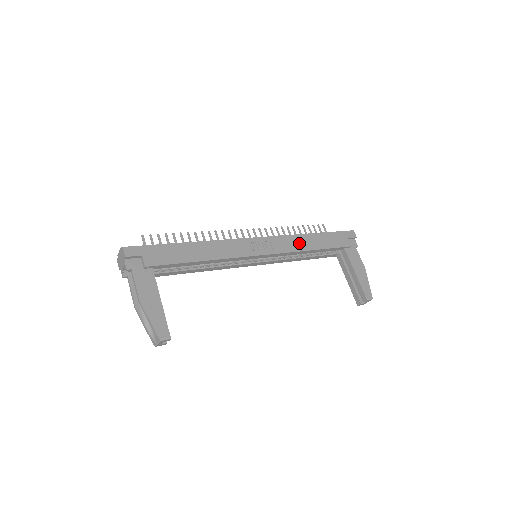
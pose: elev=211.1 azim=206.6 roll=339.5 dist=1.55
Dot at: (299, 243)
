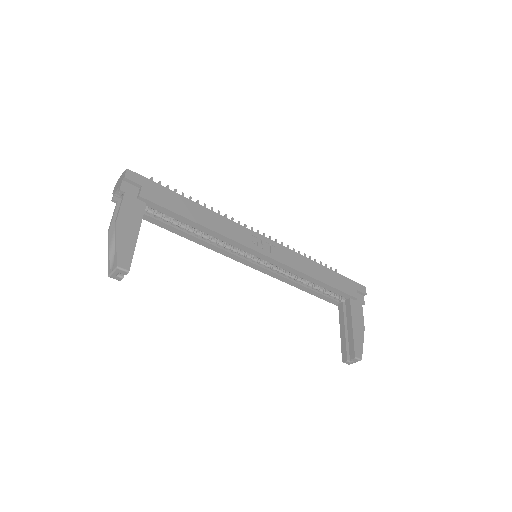
Dot at: (305, 266)
